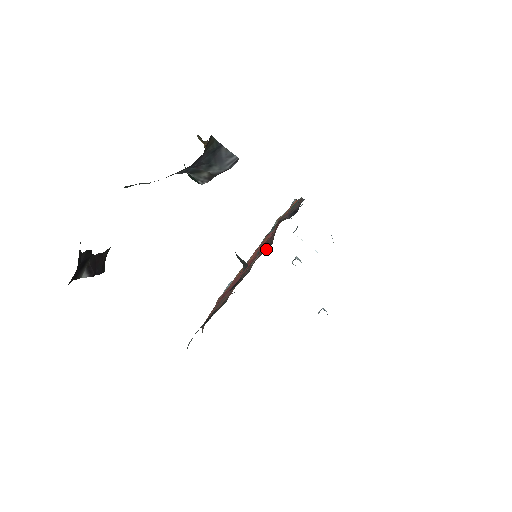
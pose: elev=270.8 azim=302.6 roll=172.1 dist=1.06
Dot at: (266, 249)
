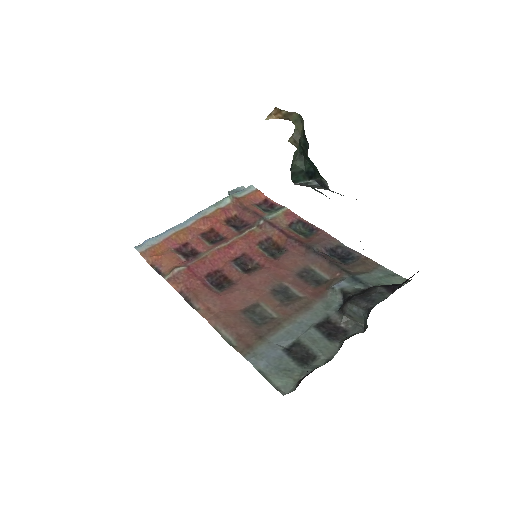
Dot at: (307, 276)
